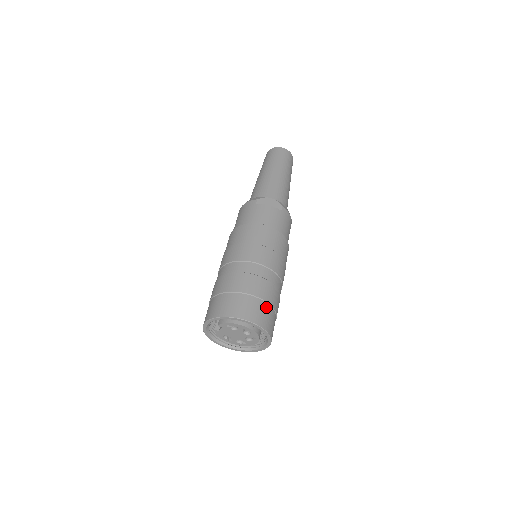
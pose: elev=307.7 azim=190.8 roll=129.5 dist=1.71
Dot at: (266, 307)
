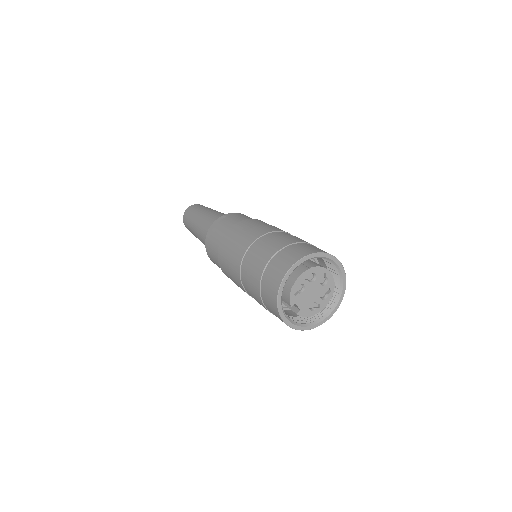
Dot at: (293, 247)
